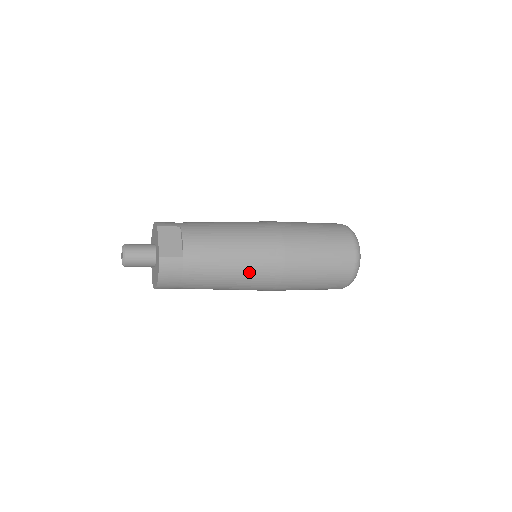
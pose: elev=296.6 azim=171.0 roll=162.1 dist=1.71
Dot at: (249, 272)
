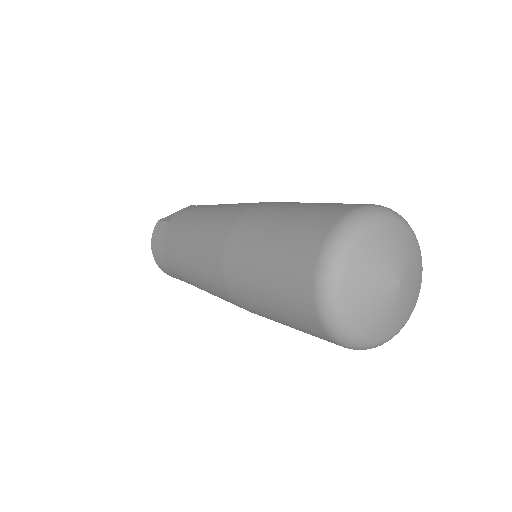
Dot at: (199, 245)
